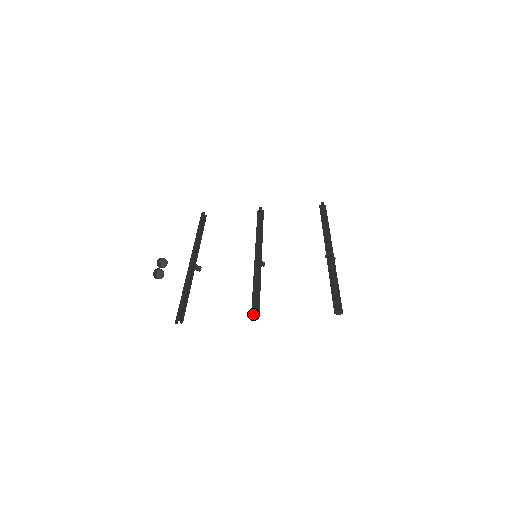
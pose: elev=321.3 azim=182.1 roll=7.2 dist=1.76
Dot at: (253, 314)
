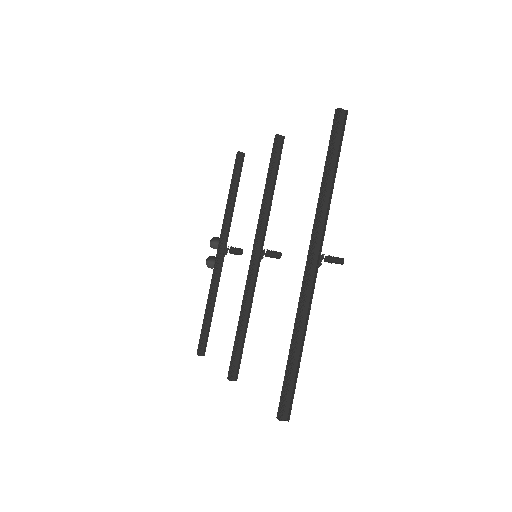
Dot at: (228, 377)
